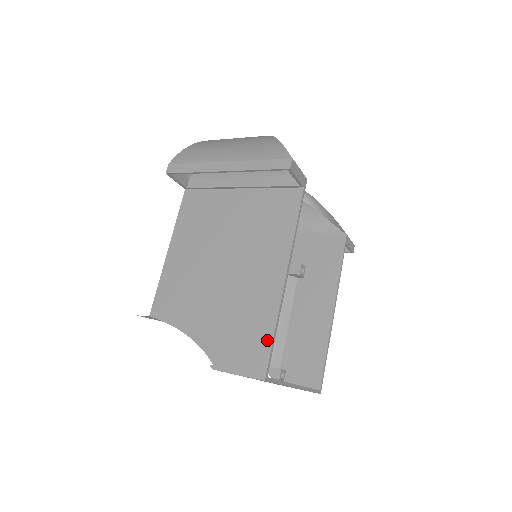
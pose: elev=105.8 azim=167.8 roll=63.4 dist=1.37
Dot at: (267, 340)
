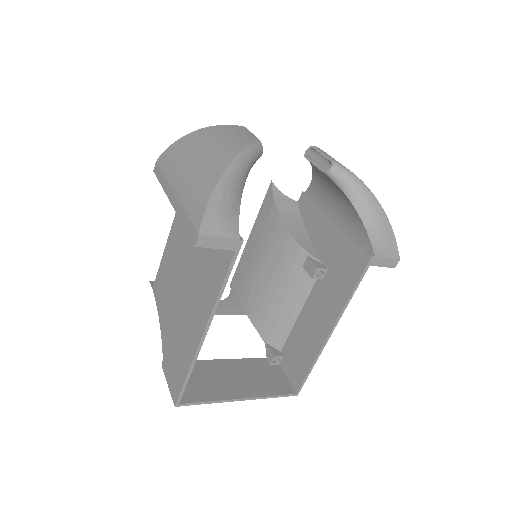
Dot at: (182, 378)
